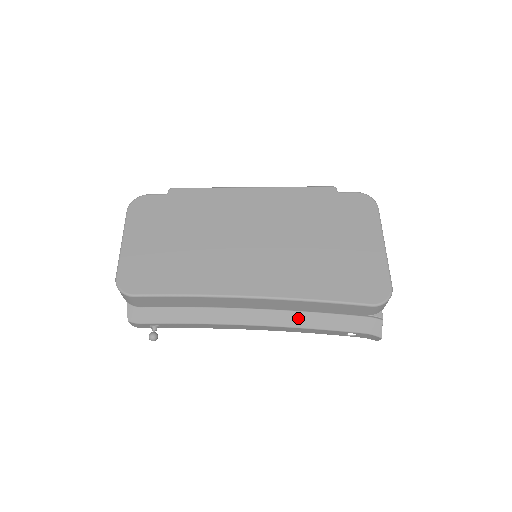
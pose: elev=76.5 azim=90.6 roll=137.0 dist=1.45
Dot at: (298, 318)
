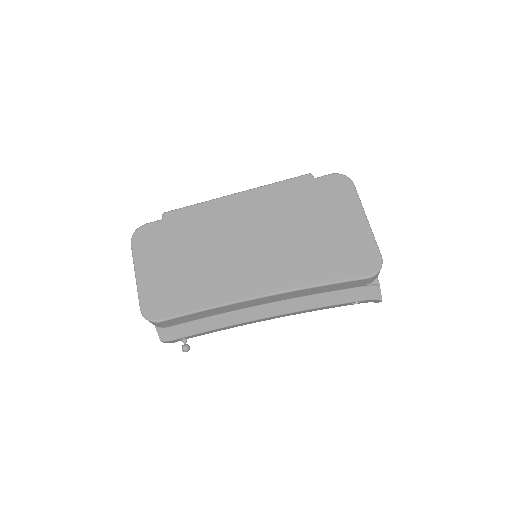
Dot at: (306, 302)
